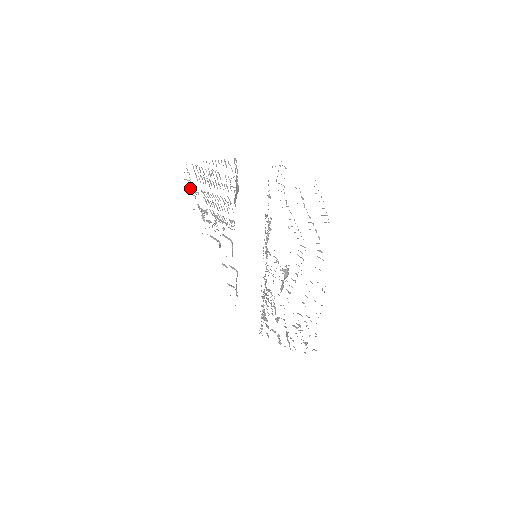
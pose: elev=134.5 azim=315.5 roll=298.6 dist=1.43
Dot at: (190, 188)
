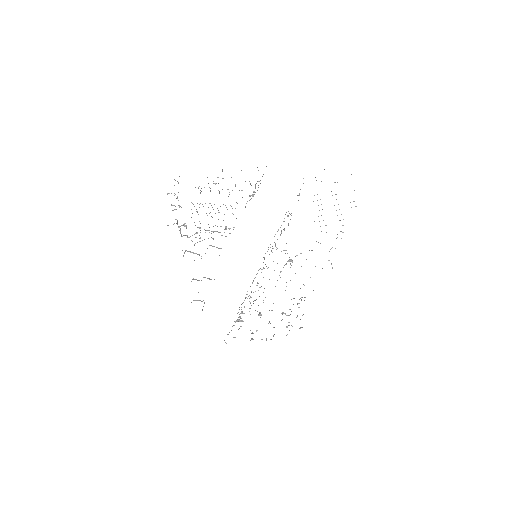
Dot at: occluded
